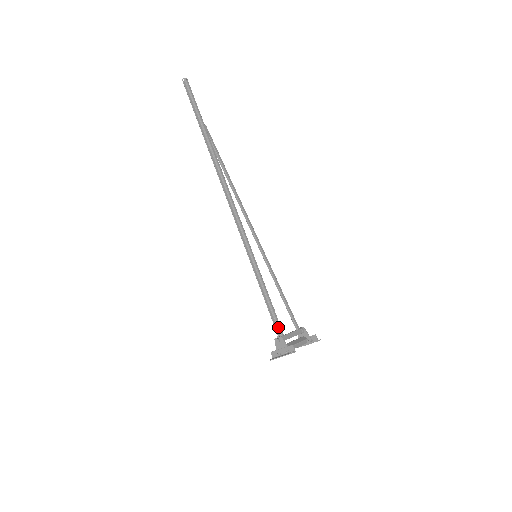
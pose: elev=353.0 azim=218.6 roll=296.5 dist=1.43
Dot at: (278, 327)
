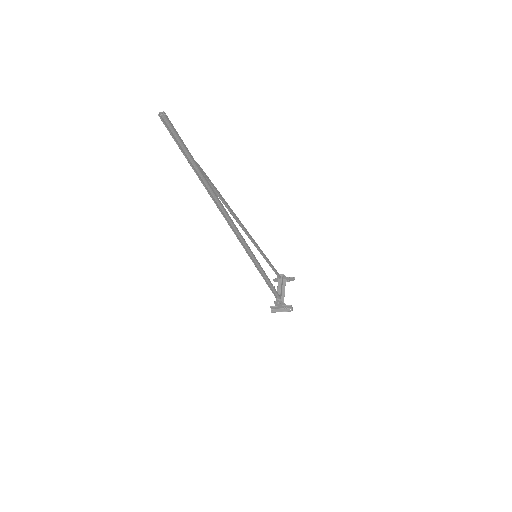
Dot at: (277, 295)
